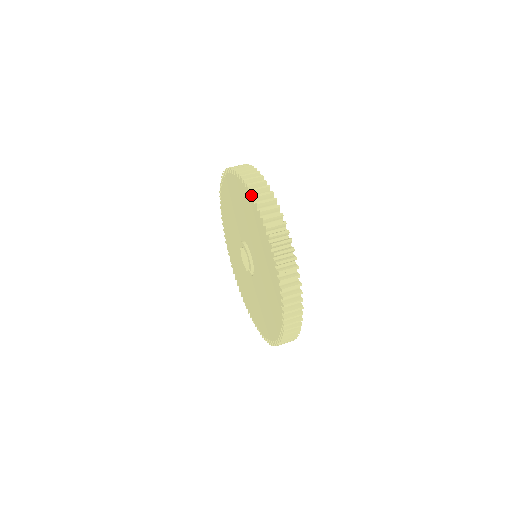
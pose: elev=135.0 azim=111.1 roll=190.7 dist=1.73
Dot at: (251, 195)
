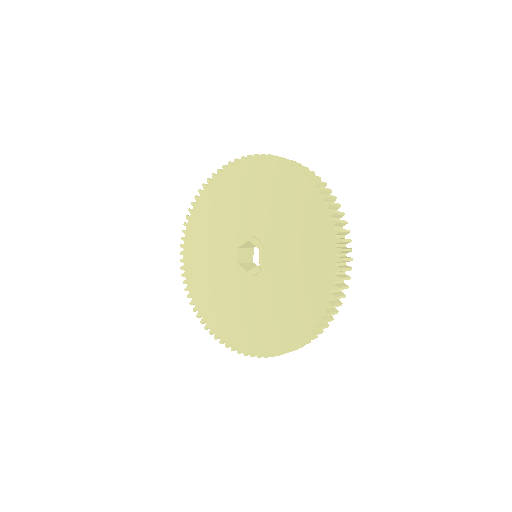
Dot at: (290, 166)
